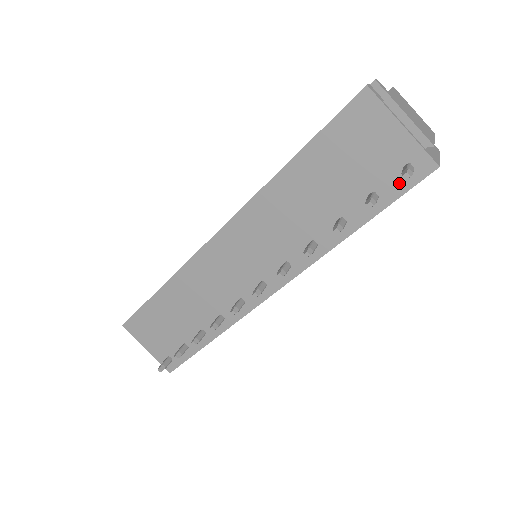
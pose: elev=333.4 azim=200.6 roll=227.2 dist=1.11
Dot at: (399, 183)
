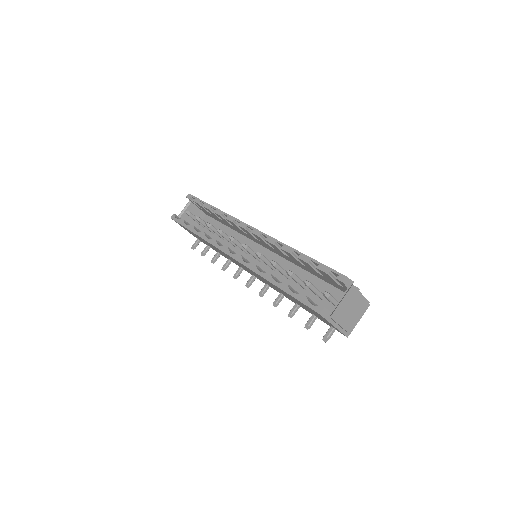
Dot at: (328, 324)
